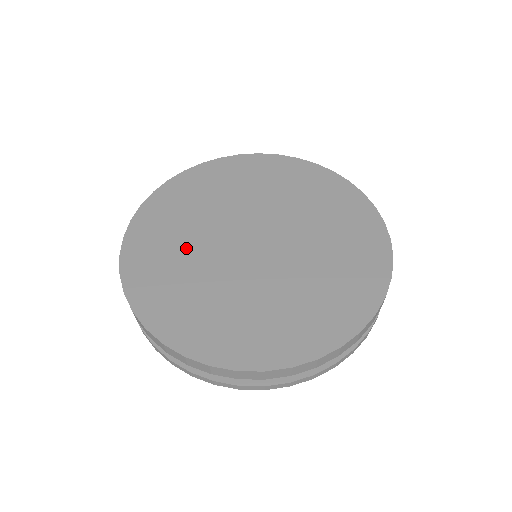
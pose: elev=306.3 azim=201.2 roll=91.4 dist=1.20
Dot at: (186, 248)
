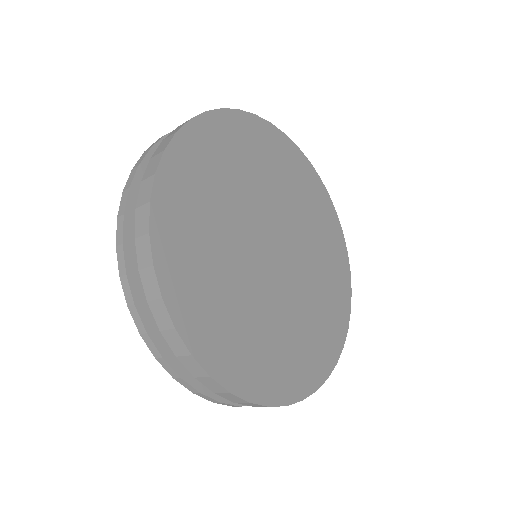
Dot at: (245, 307)
